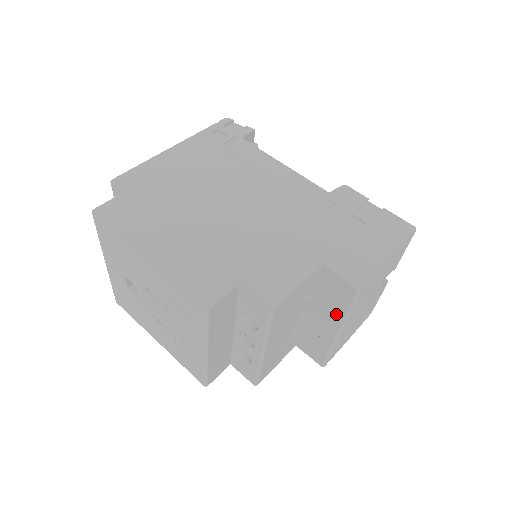
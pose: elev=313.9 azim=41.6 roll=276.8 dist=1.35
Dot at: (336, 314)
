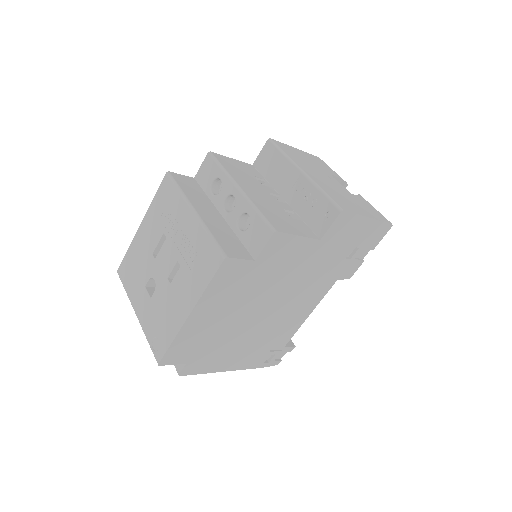
Dot at: (285, 167)
